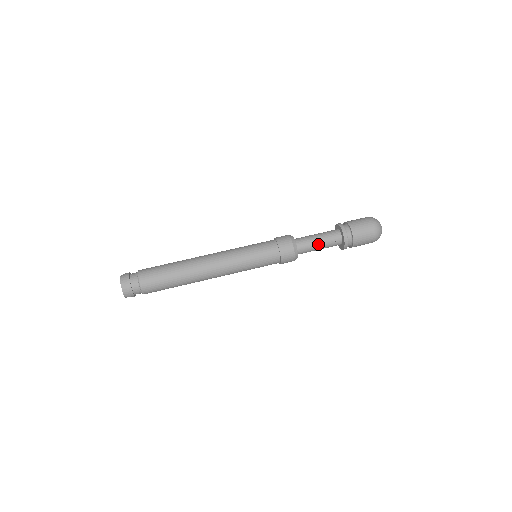
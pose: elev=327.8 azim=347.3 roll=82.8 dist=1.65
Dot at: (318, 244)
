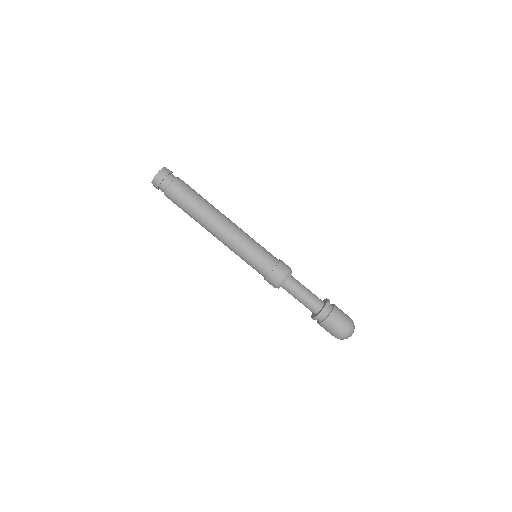
Dot at: (301, 295)
